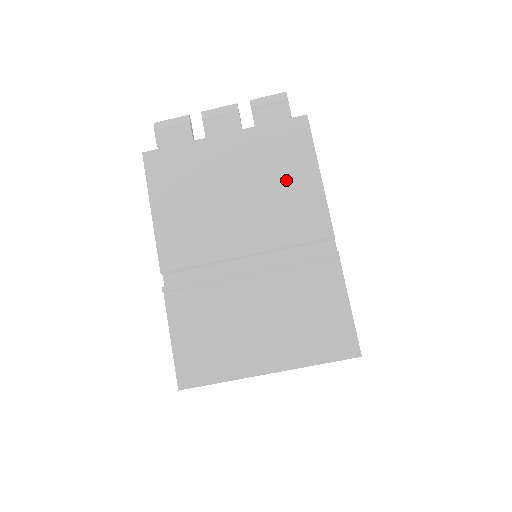
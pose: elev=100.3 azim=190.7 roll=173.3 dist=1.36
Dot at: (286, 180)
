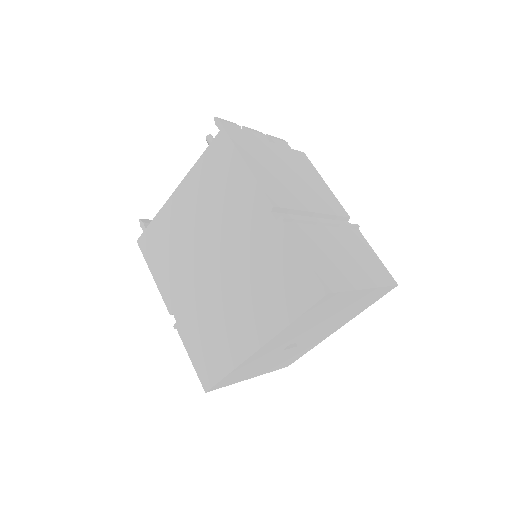
Dot at: (313, 180)
